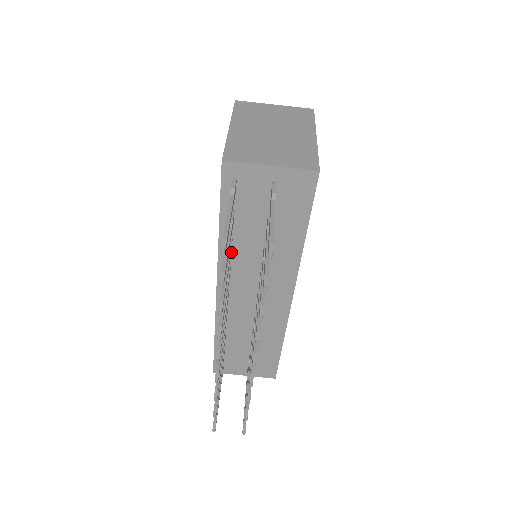
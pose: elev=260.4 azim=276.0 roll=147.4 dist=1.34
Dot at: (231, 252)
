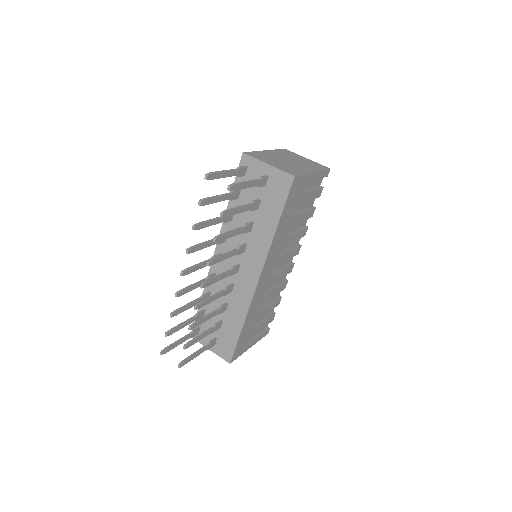
Dot at: (231, 224)
